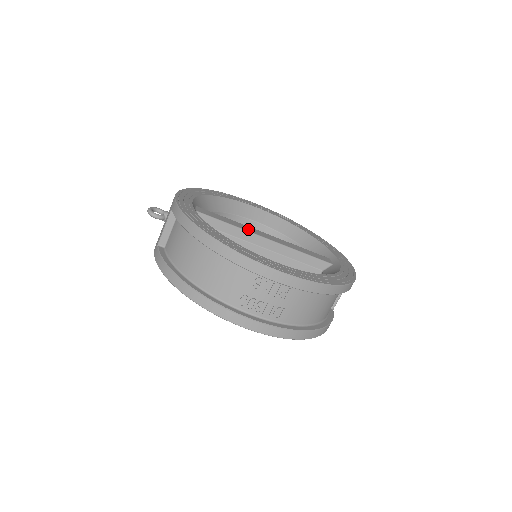
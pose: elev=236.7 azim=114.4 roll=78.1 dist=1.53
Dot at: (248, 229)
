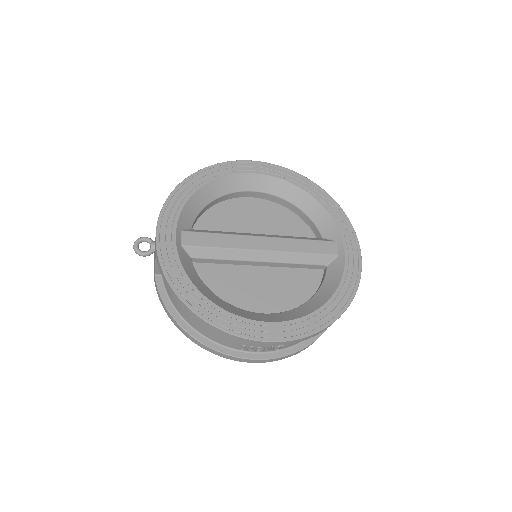
Dot at: (241, 244)
